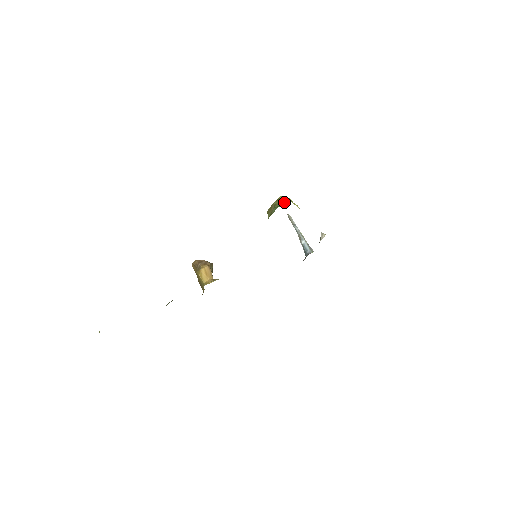
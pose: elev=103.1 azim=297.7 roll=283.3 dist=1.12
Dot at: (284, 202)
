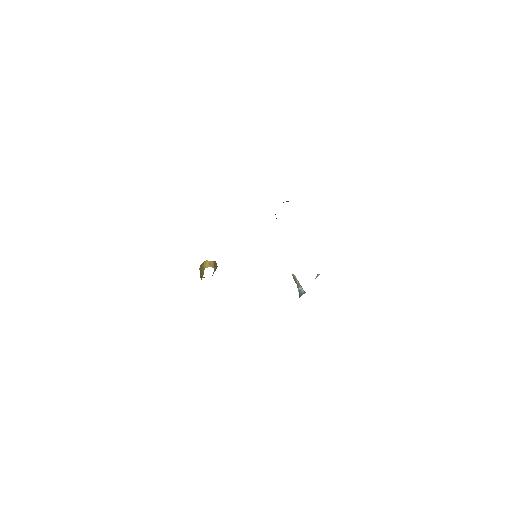
Dot at: occluded
